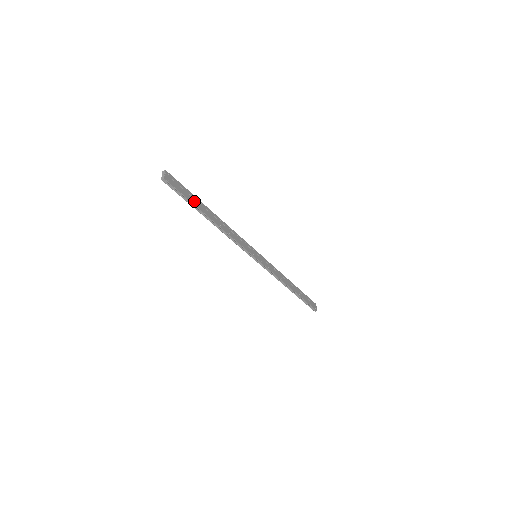
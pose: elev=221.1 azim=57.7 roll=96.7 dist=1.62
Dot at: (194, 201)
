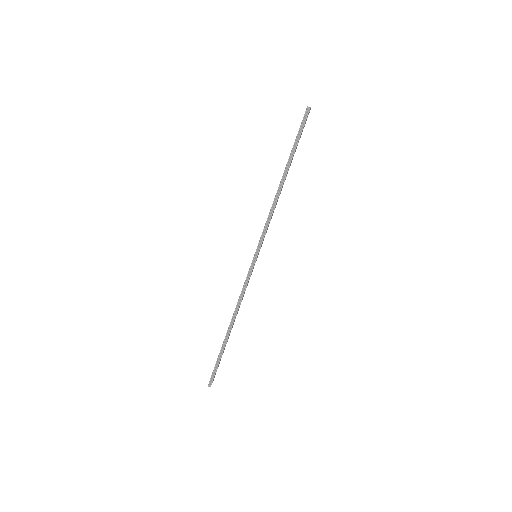
Dot at: (295, 150)
